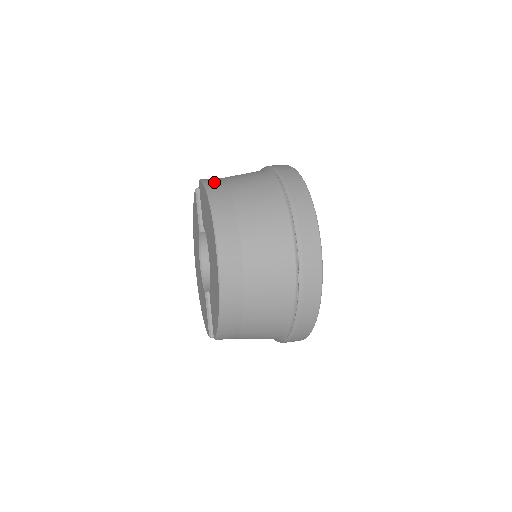
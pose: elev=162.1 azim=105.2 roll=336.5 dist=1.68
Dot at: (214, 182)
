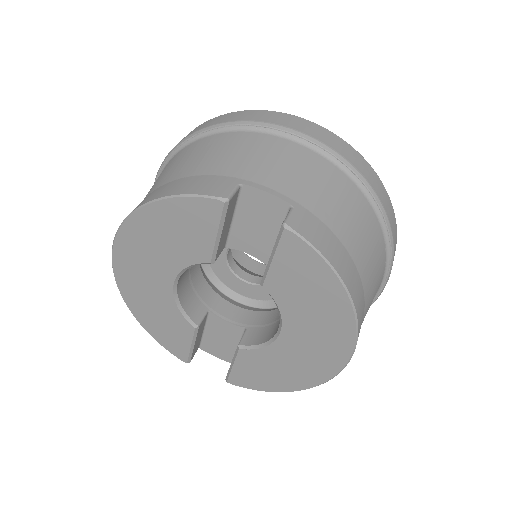
Dot at: (334, 251)
